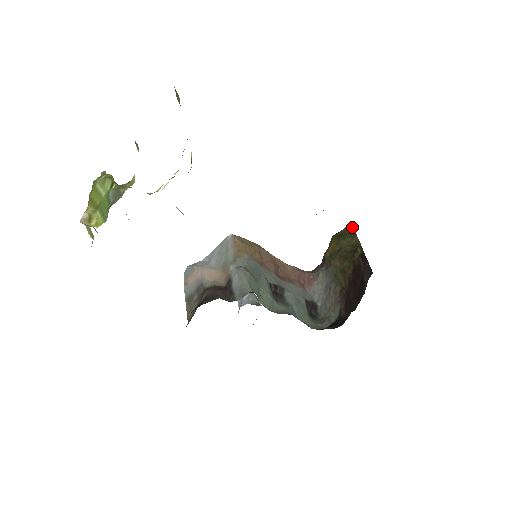
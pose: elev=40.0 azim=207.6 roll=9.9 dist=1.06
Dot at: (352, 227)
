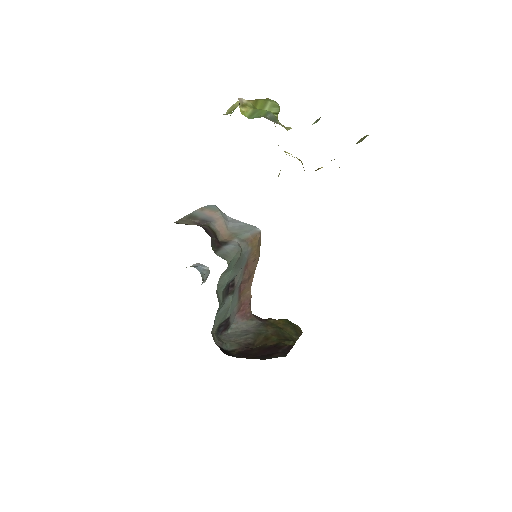
Dot at: occluded
